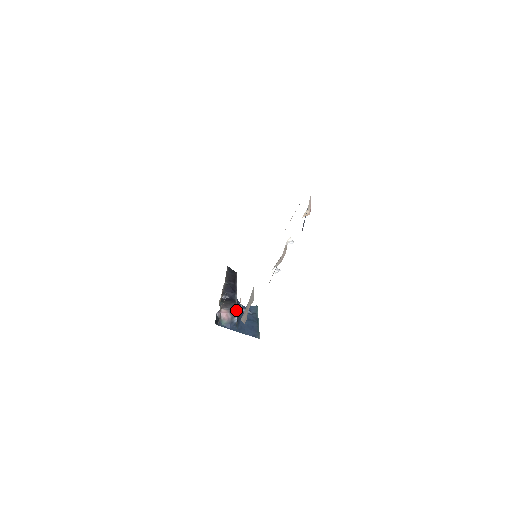
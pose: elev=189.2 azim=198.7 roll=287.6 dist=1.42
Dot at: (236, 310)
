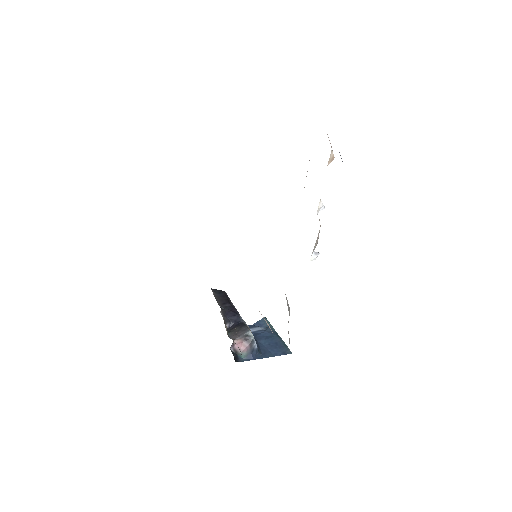
Dot at: (251, 334)
